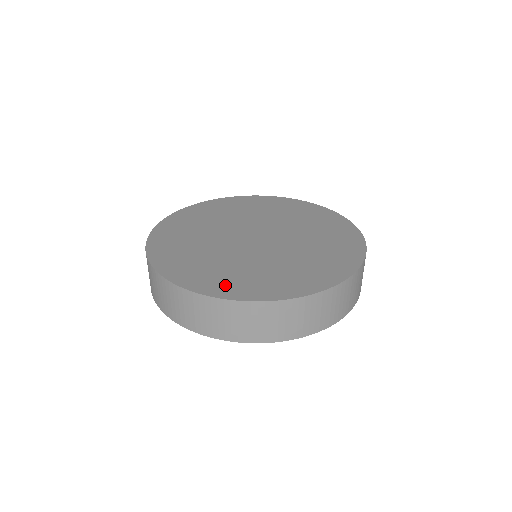
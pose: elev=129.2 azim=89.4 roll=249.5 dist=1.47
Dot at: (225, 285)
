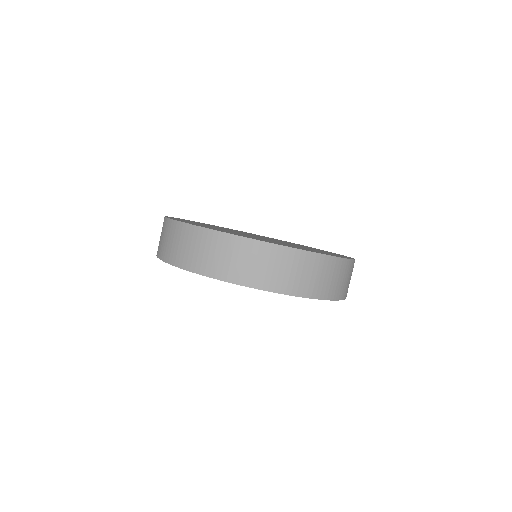
Dot at: (224, 231)
